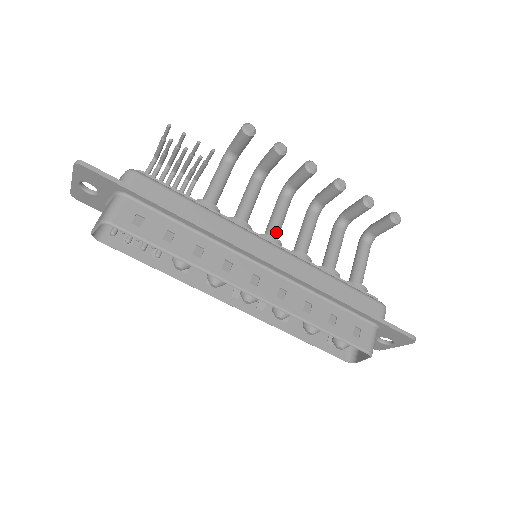
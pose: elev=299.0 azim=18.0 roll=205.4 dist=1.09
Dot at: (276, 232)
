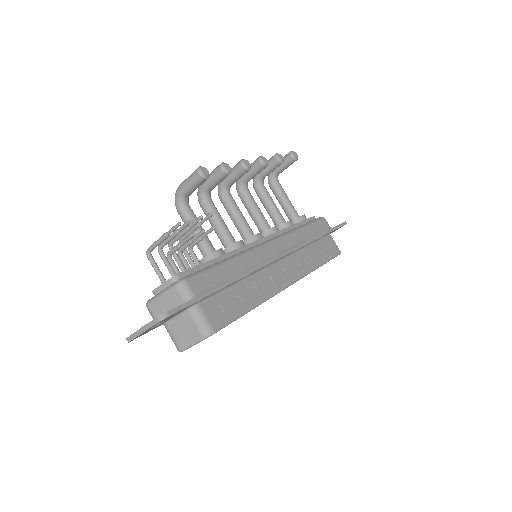
Dot at: (250, 228)
